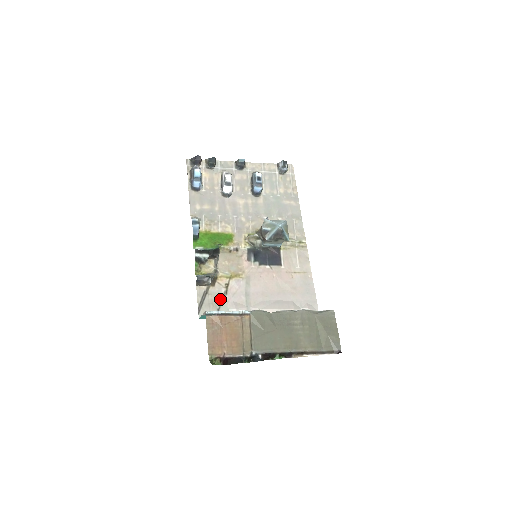
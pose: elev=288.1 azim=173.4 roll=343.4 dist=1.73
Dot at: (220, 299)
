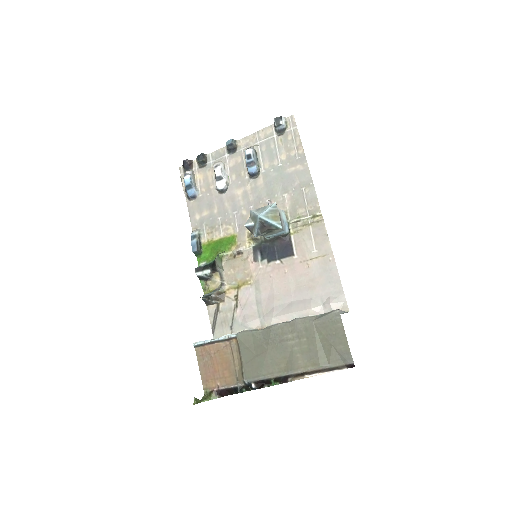
Dot at: (231, 315)
